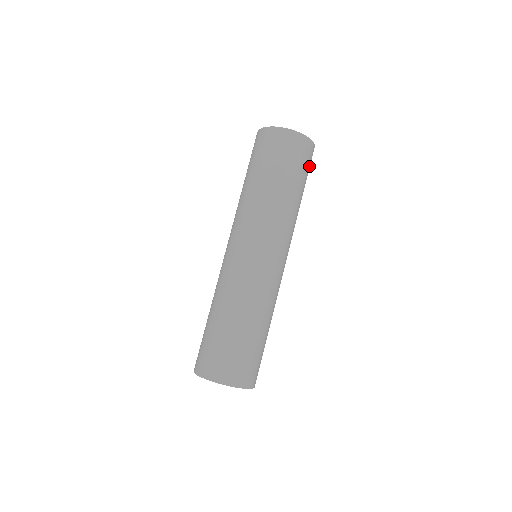
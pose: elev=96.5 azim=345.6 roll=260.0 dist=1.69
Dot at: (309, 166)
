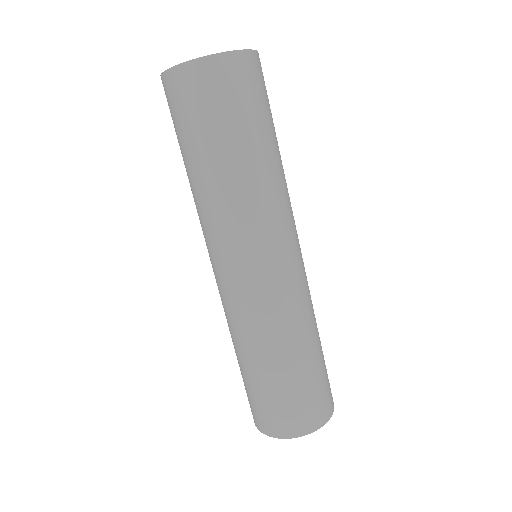
Dot at: (250, 92)
